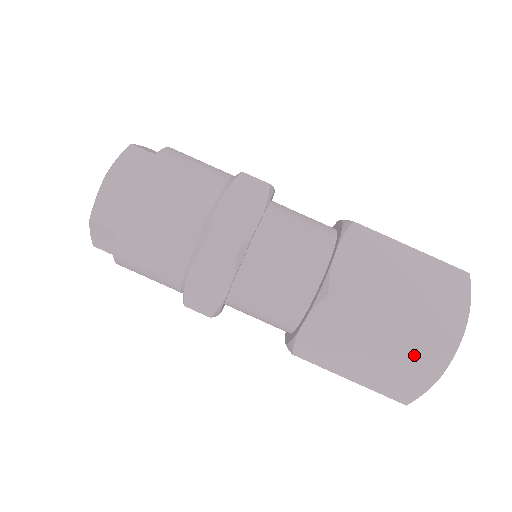
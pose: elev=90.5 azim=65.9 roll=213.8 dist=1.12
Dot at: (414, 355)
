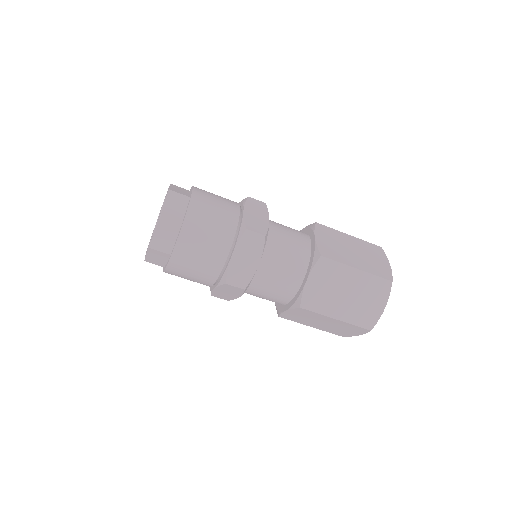
Dot at: occluded
